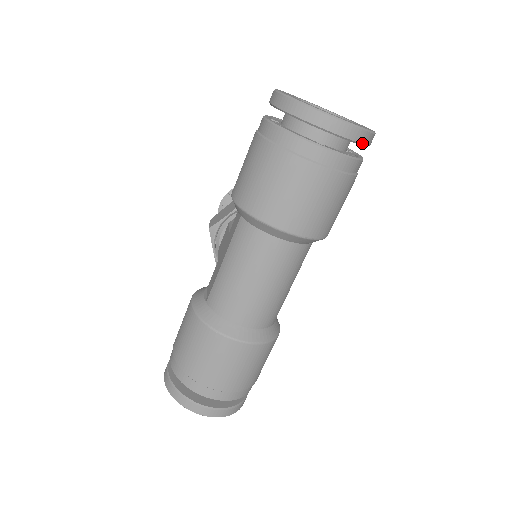
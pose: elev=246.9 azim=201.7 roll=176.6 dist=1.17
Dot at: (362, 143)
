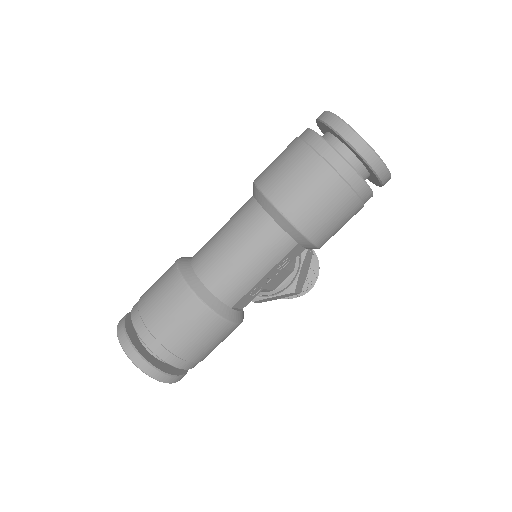
Dot at: (366, 160)
